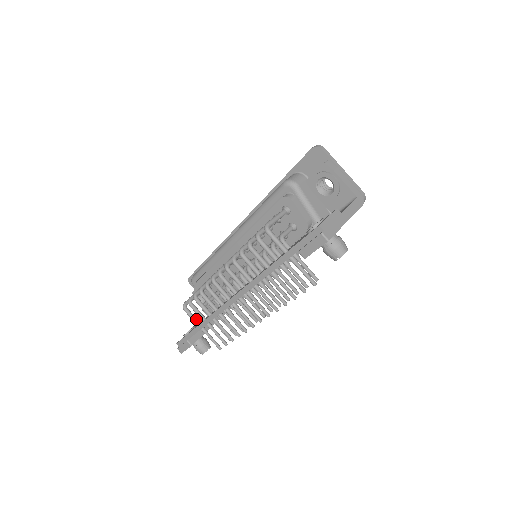
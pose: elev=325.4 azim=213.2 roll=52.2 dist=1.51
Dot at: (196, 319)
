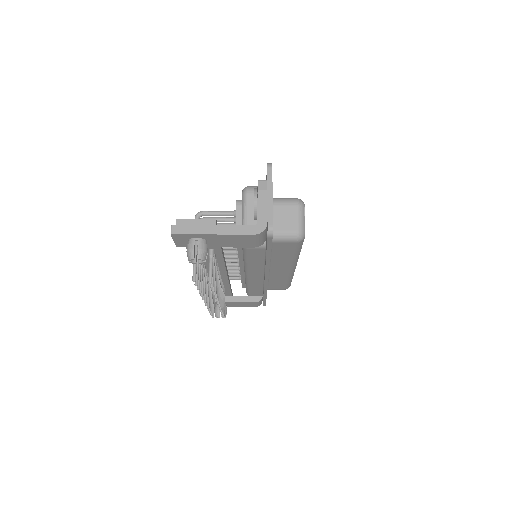
Dot at: occluded
